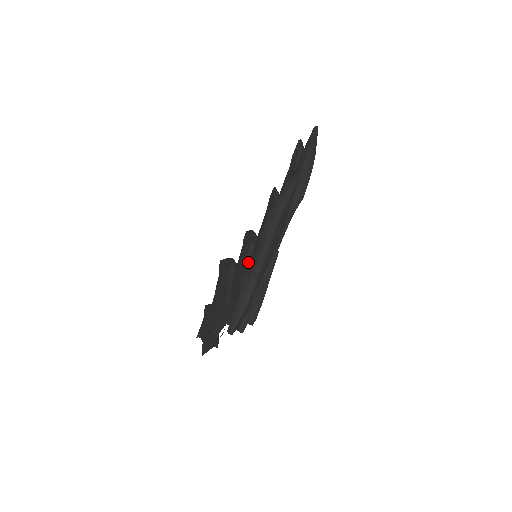
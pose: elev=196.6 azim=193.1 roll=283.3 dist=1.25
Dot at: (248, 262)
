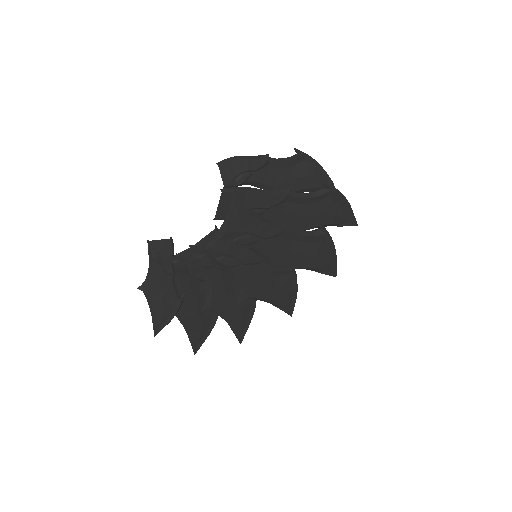
Dot at: occluded
